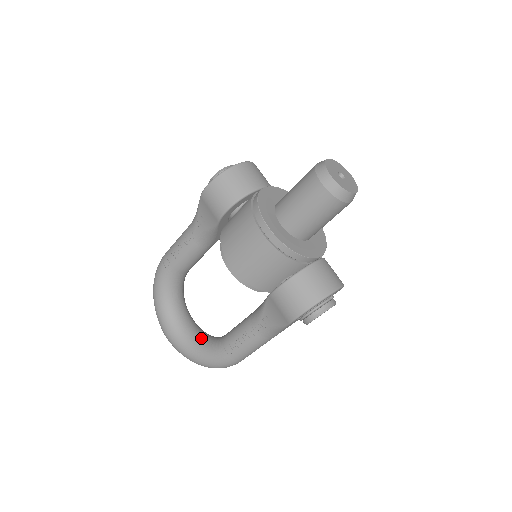
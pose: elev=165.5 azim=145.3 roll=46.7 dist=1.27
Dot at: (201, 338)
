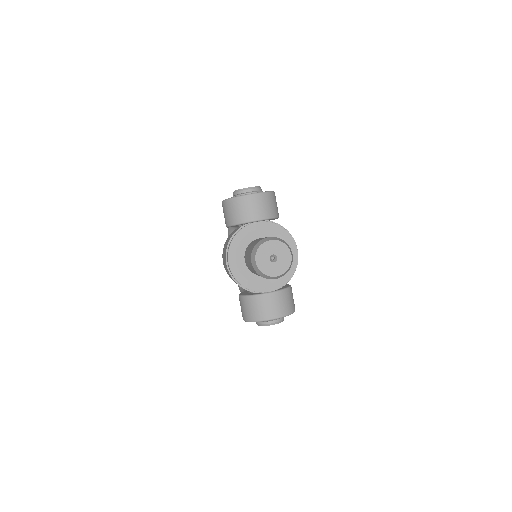
Dot at: occluded
